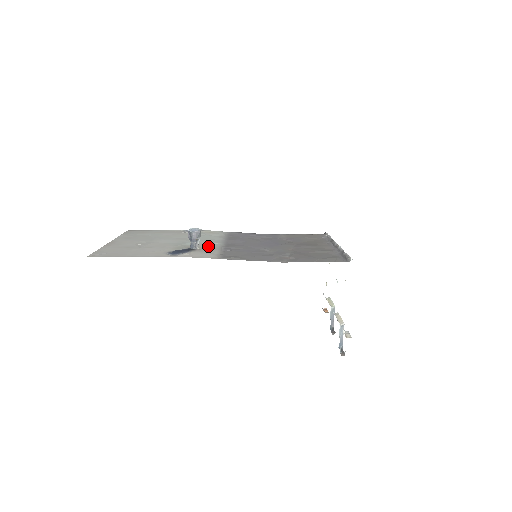
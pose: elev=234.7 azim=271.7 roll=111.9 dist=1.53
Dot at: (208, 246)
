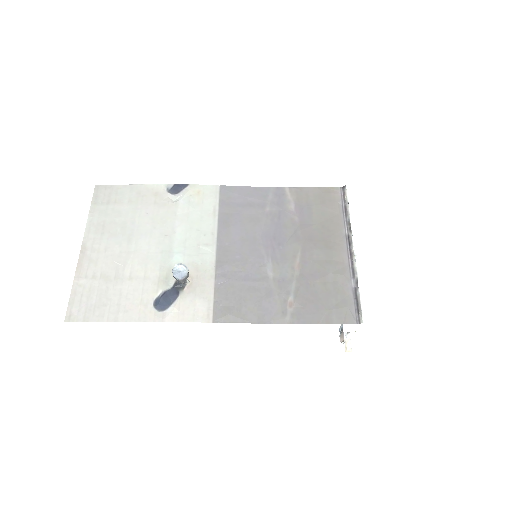
Dot at: (199, 267)
